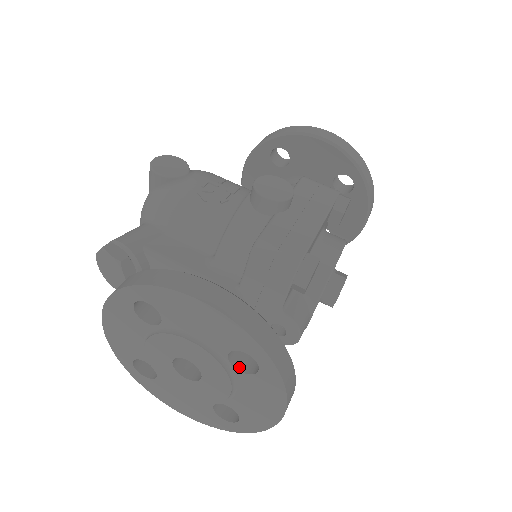
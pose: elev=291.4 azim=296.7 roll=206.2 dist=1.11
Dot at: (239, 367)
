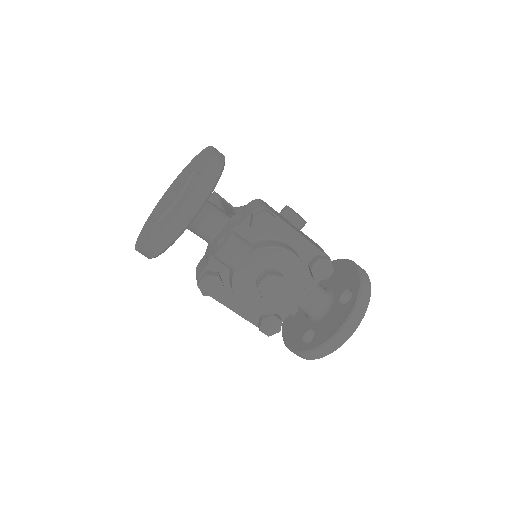
Dot at: occluded
